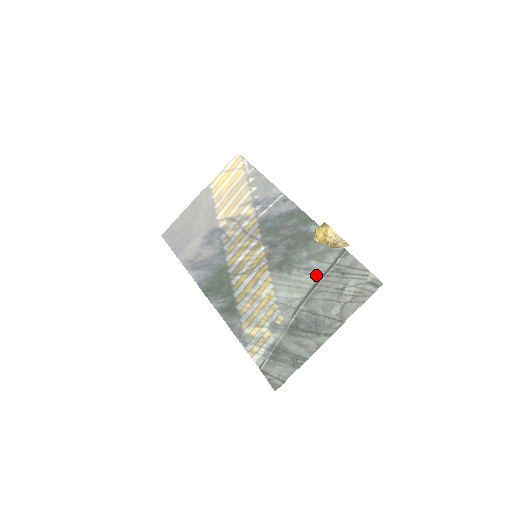
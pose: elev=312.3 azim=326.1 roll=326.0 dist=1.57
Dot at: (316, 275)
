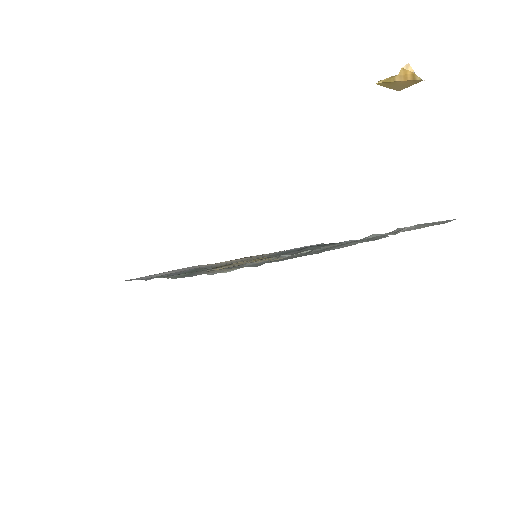
Dot at: occluded
